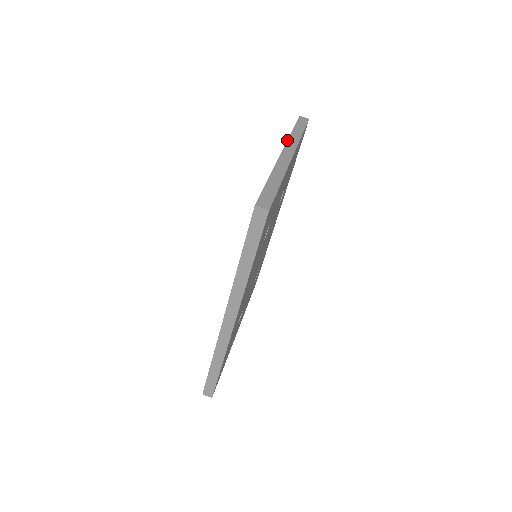
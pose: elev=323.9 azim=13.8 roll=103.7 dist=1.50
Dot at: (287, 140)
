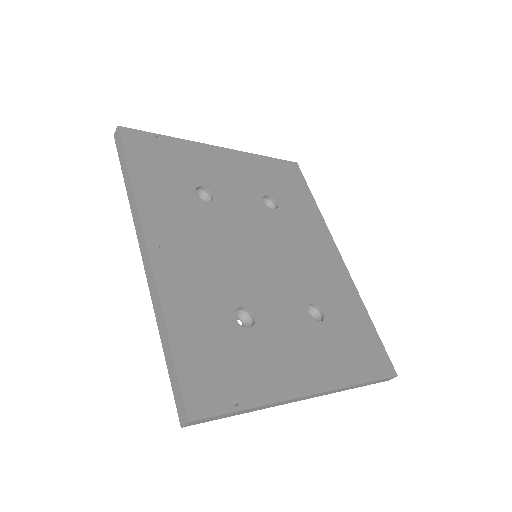
Dot at: occluded
